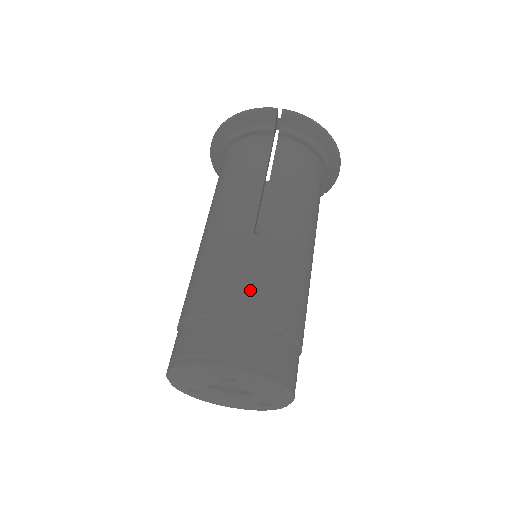
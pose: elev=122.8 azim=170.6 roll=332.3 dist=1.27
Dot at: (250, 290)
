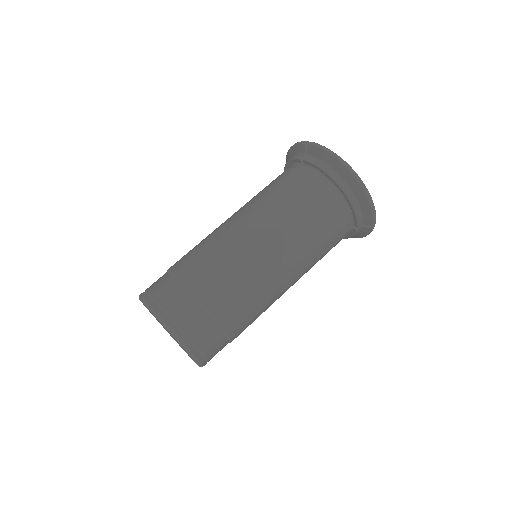
Dot at: (192, 261)
